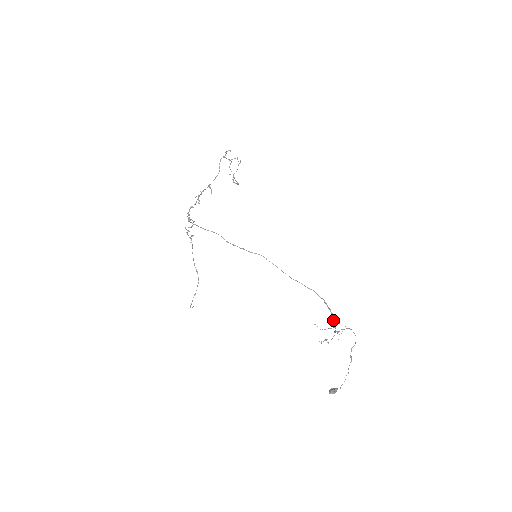
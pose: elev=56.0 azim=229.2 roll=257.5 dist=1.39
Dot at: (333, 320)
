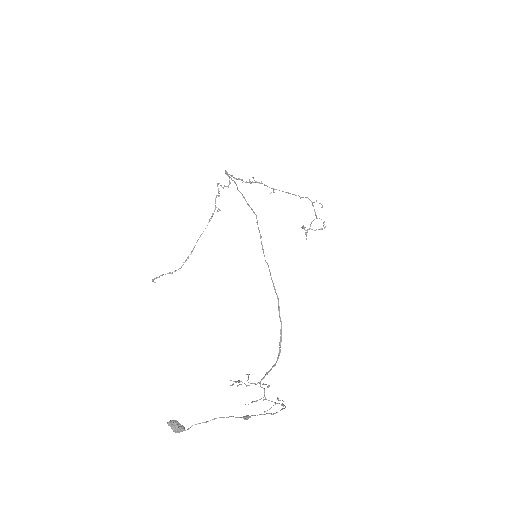
Dot at: (272, 366)
